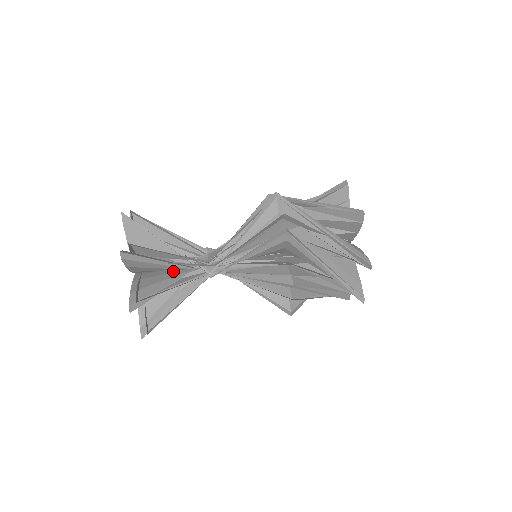
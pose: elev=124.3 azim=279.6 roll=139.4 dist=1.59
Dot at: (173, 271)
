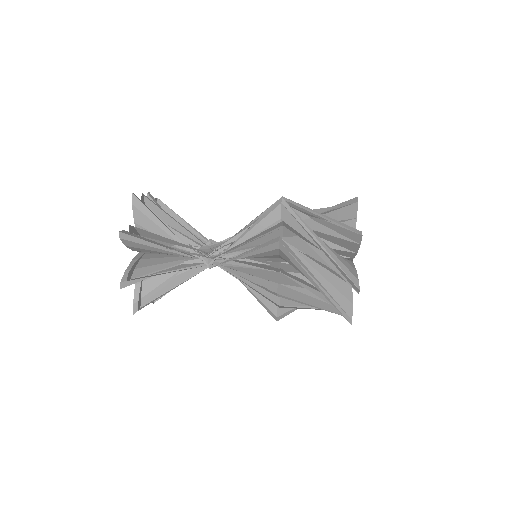
Dot at: (173, 256)
